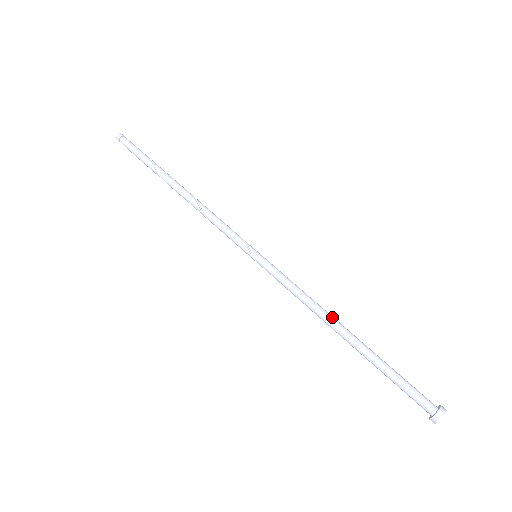
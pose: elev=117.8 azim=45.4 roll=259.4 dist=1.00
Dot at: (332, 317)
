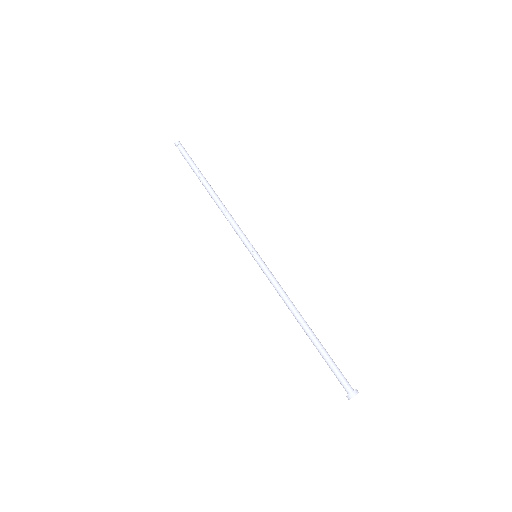
Dot at: (299, 312)
